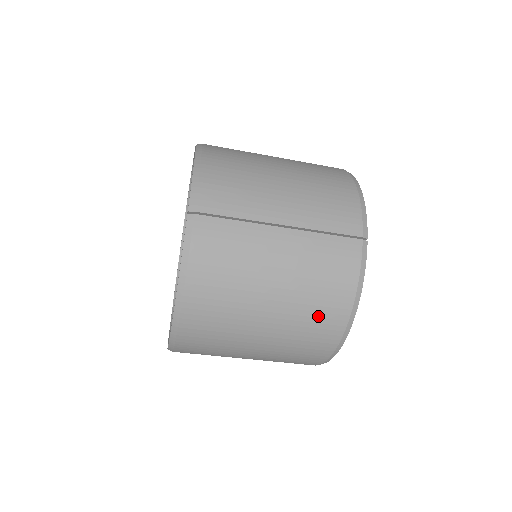
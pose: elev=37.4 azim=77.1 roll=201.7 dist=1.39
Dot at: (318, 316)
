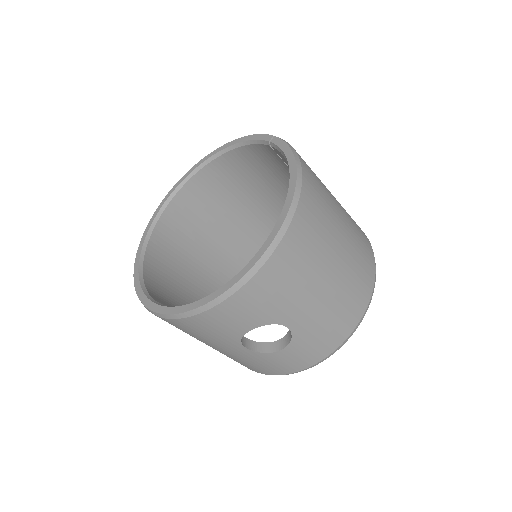
Dot at: (362, 244)
